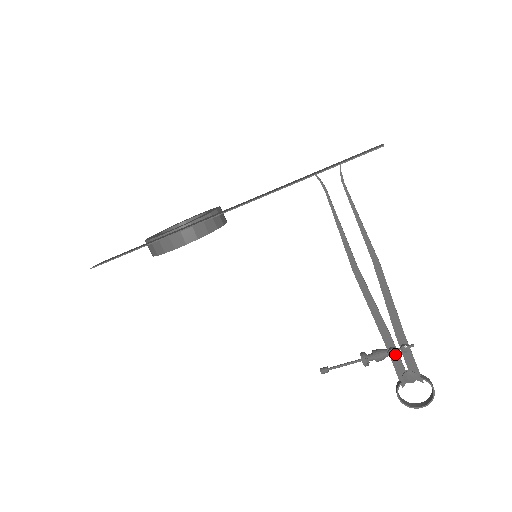
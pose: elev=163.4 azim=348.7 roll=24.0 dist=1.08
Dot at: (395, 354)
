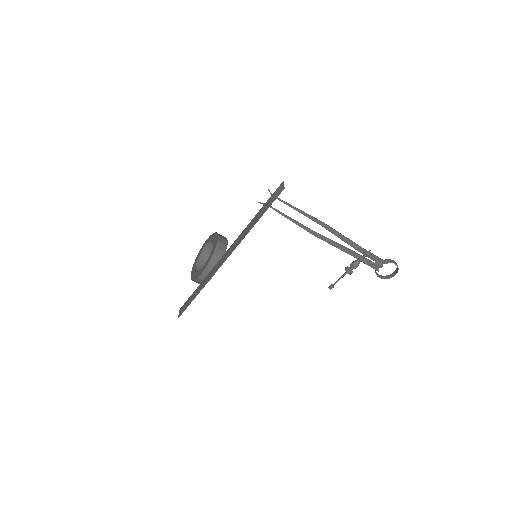
Dot at: (363, 260)
